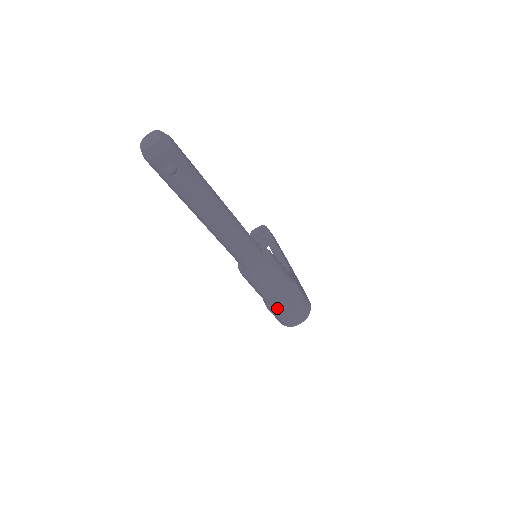
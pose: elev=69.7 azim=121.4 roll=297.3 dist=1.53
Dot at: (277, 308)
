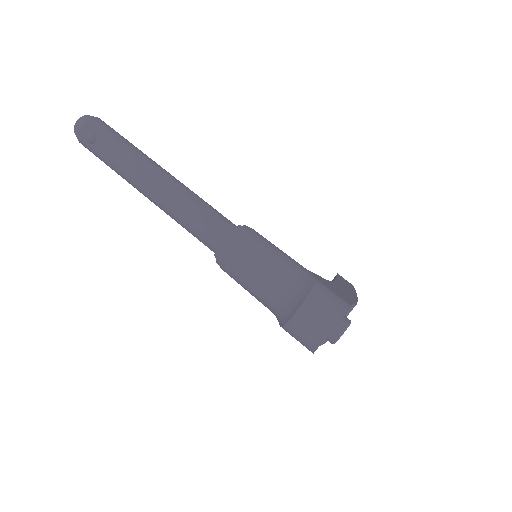
Dot at: (282, 312)
